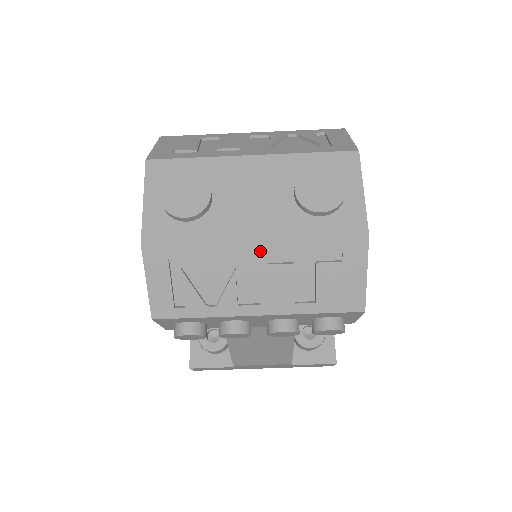
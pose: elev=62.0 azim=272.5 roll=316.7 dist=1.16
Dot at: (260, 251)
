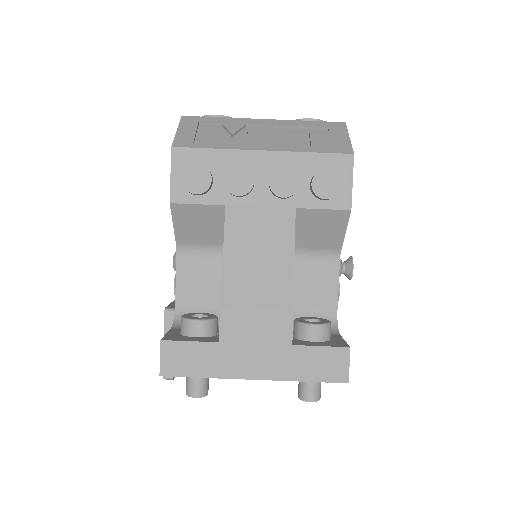
Dot at: (267, 123)
